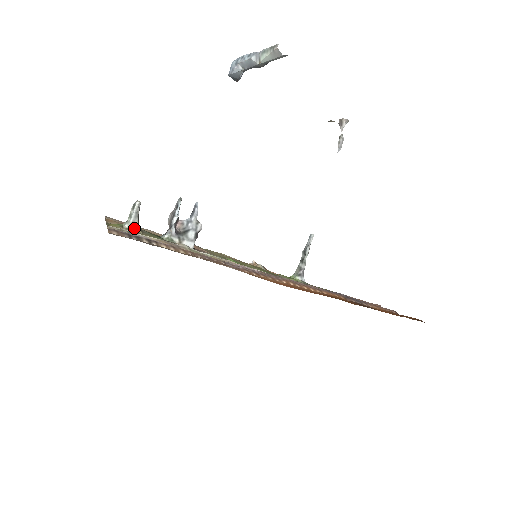
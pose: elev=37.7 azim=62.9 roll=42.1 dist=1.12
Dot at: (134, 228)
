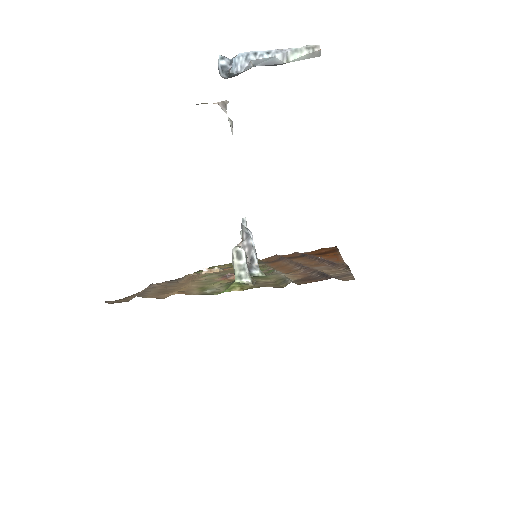
Dot at: (251, 279)
